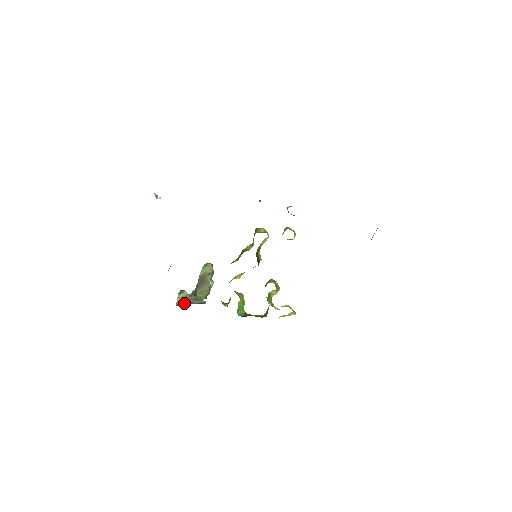
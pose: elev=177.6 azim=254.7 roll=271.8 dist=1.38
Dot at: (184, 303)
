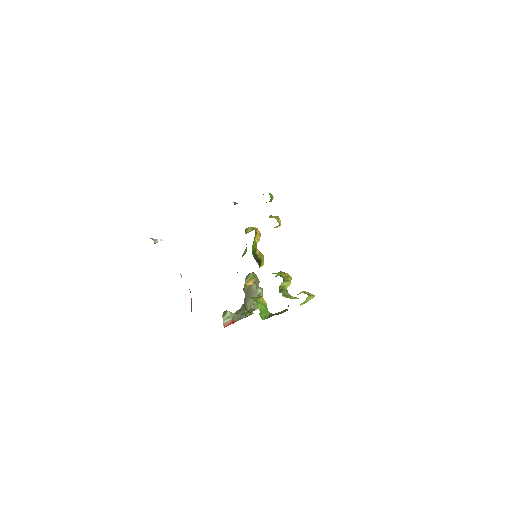
Dot at: (231, 322)
